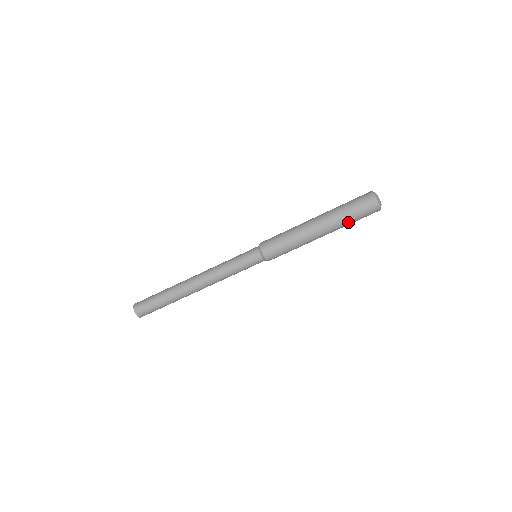
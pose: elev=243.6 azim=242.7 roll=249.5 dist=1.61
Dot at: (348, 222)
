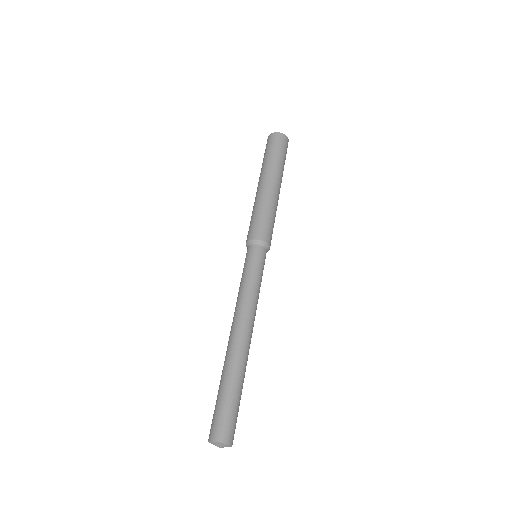
Dot at: (268, 159)
